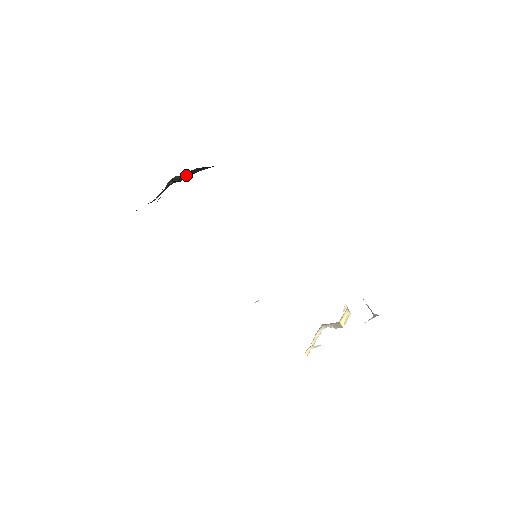
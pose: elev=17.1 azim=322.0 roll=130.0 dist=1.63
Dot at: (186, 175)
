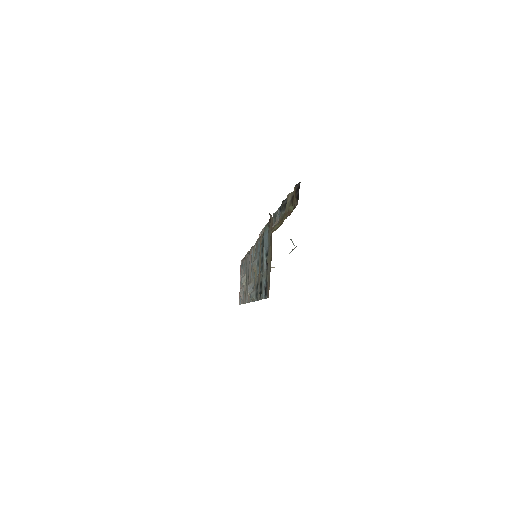
Dot at: occluded
